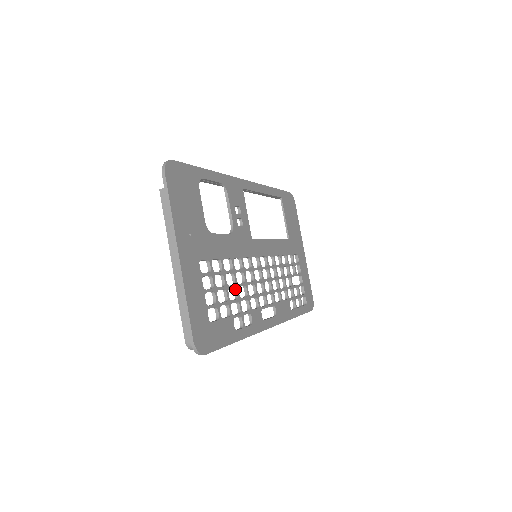
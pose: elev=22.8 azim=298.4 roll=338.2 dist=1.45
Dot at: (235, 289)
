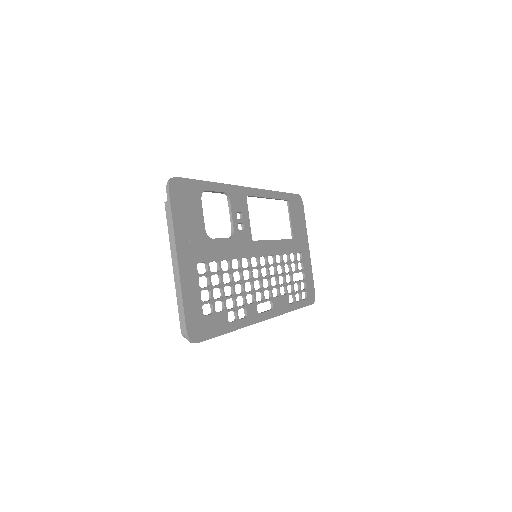
Dot at: (231, 286)
